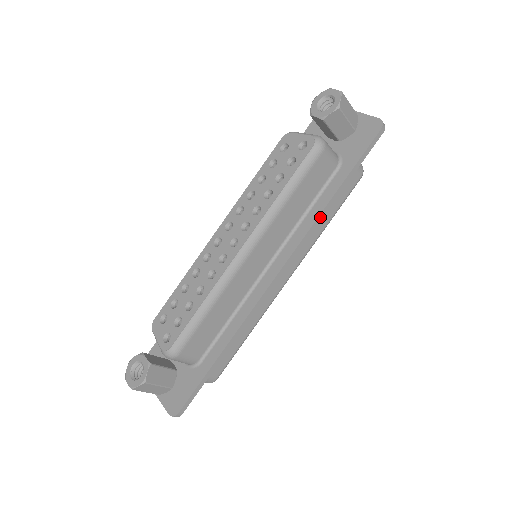
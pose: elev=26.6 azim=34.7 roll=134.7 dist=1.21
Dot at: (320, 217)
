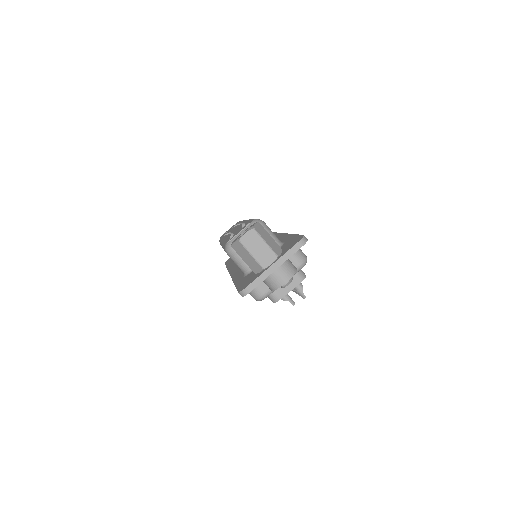
Dot at: occluded
